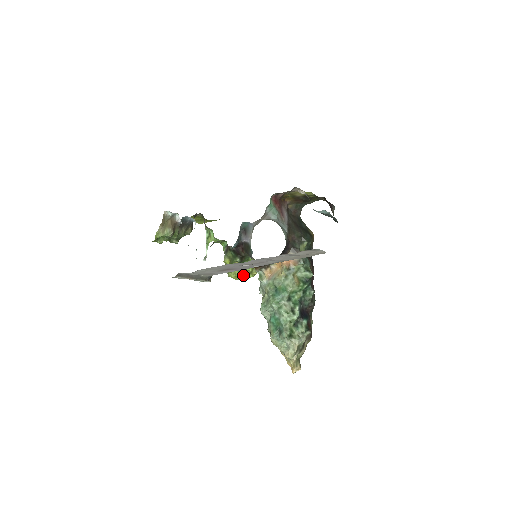
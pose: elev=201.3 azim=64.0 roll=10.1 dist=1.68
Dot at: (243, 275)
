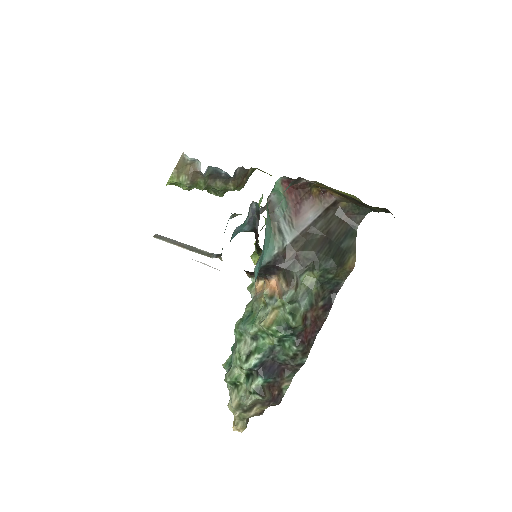
Dot at: occluded
